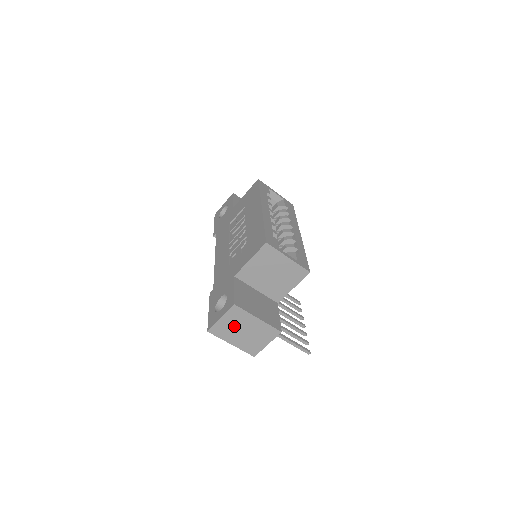
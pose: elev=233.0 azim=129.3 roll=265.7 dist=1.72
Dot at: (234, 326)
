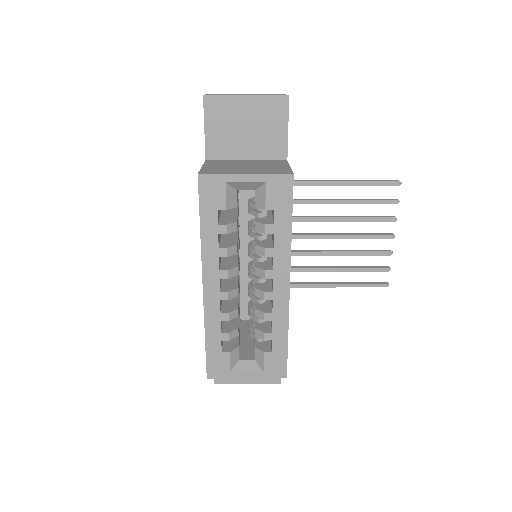
Dot at: occluded
